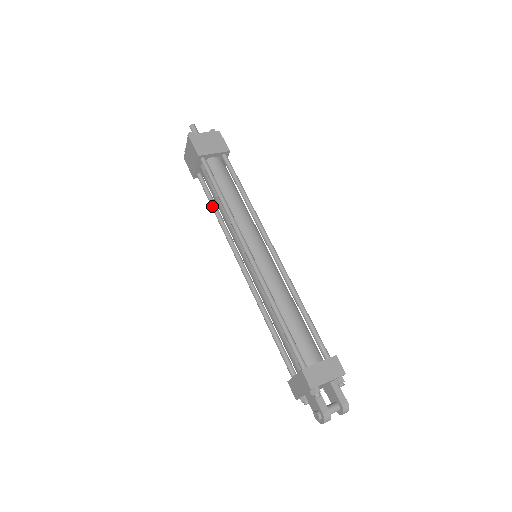
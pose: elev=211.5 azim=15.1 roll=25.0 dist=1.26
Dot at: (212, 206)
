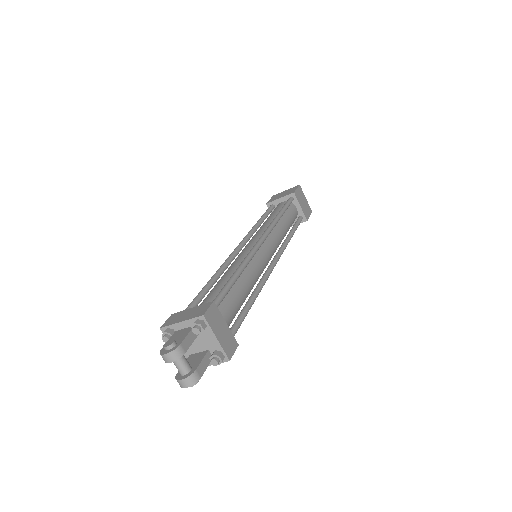
Dot at: (262, 217)
